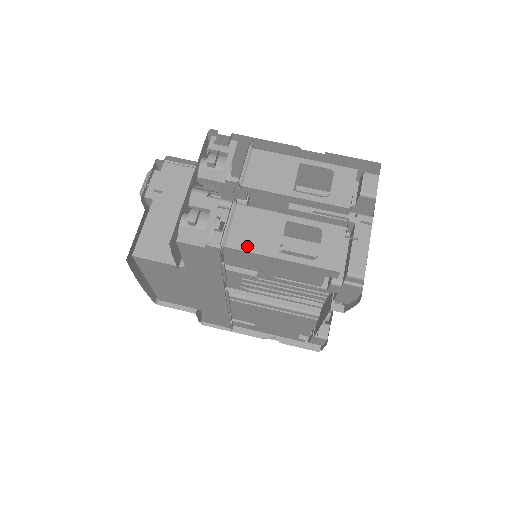
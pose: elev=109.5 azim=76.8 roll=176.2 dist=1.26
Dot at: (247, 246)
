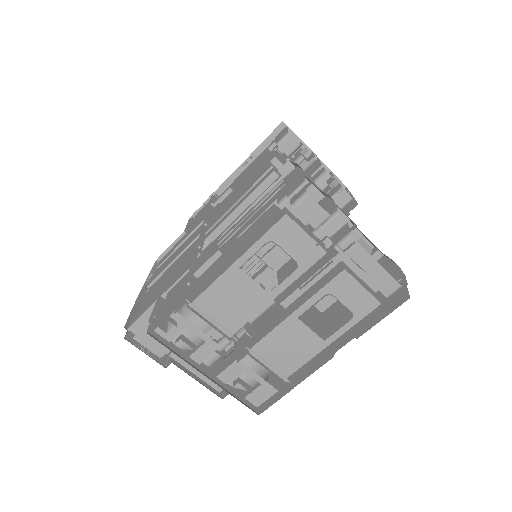
Dot at: (300, 361)
